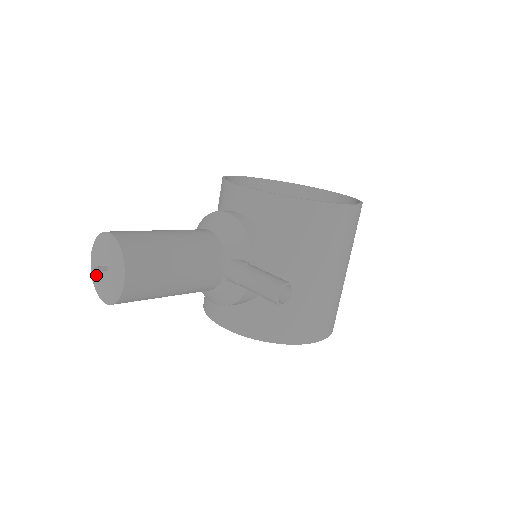
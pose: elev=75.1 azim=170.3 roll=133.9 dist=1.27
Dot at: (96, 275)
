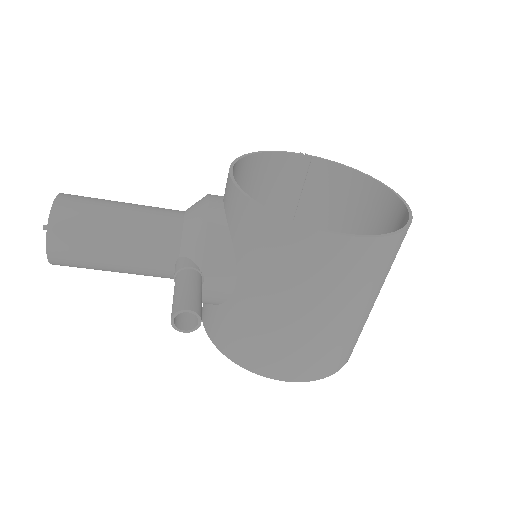
Dot at: occluded
